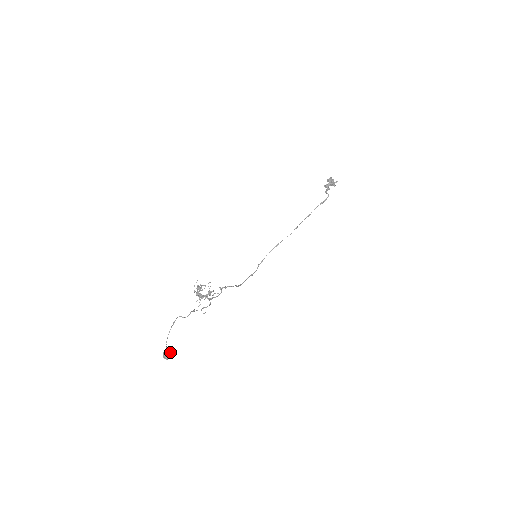
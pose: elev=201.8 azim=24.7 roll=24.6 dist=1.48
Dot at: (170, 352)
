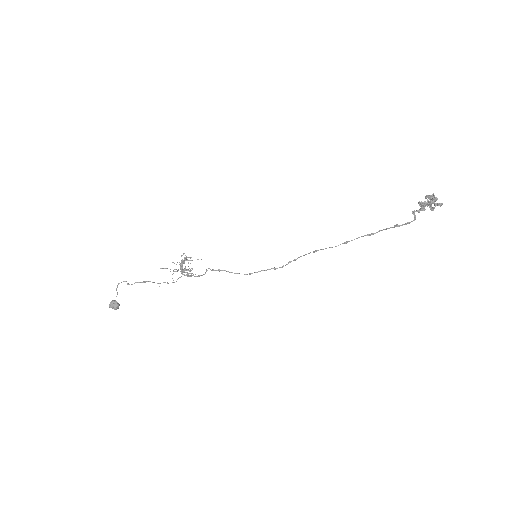
Dot at: (114, 304)
